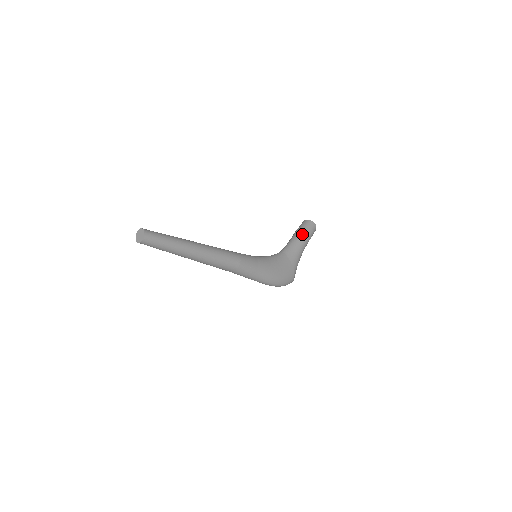
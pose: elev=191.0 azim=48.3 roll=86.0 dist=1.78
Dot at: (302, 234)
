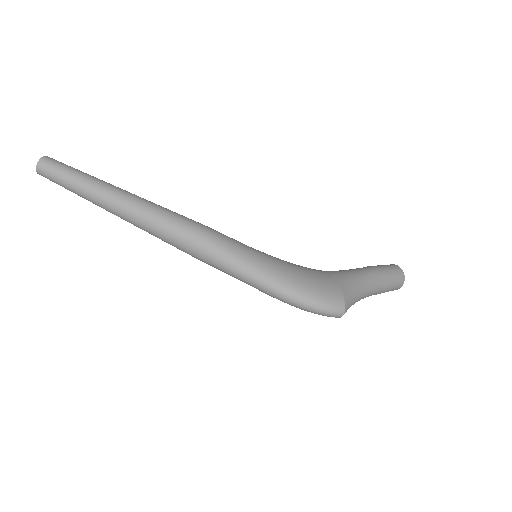
Dot at: (367, 266)
